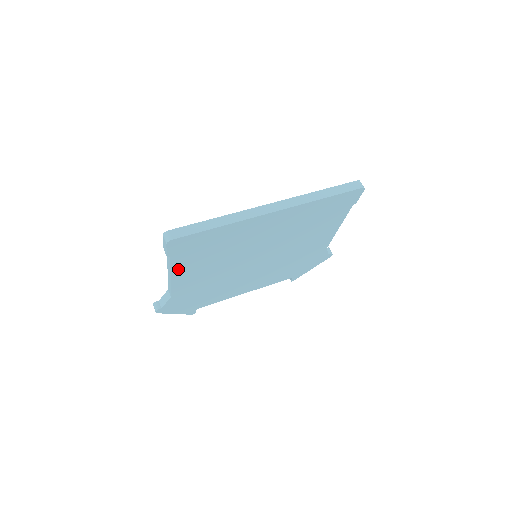
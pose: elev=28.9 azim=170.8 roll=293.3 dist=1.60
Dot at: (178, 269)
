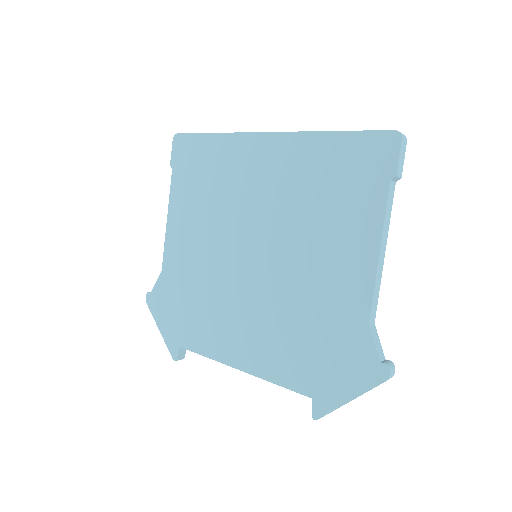
Dot at: (175, 202)
